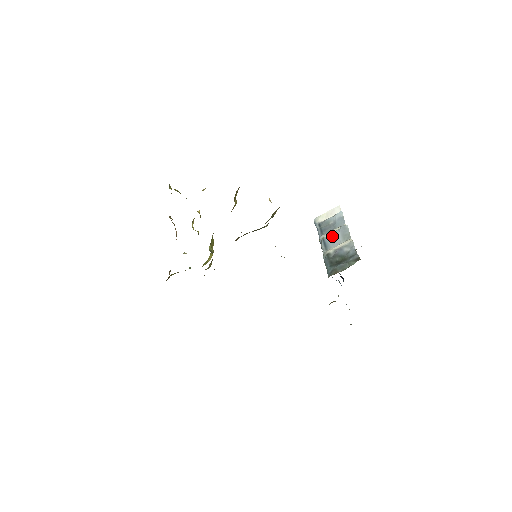
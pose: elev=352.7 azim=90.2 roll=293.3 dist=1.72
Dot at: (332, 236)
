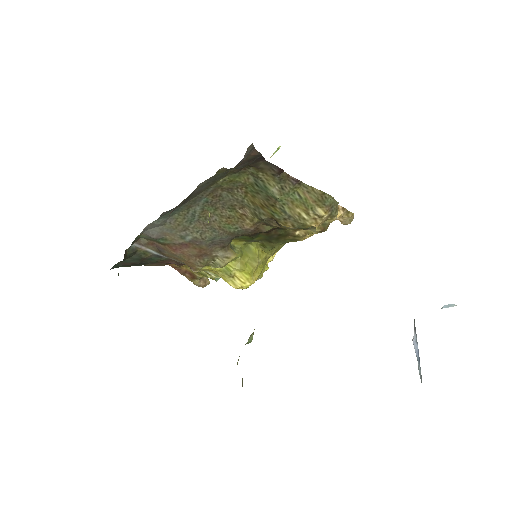
Dot at: occluded
